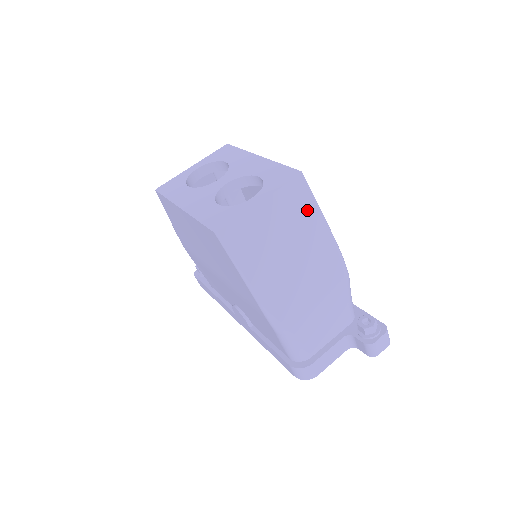
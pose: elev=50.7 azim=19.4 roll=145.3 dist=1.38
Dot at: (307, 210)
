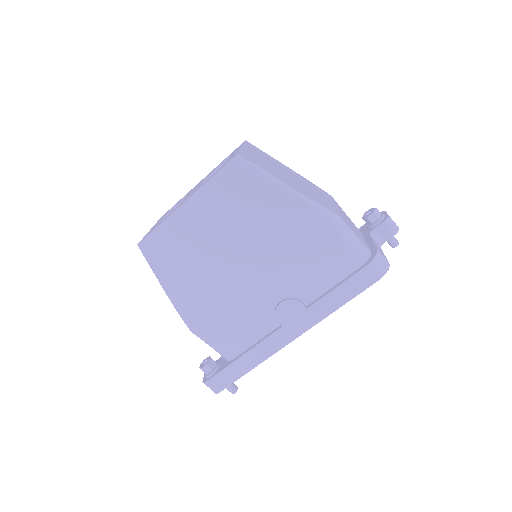
Dot at: (269, 157)
